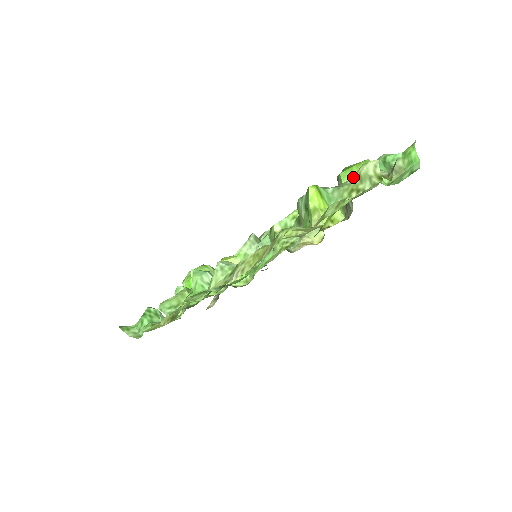
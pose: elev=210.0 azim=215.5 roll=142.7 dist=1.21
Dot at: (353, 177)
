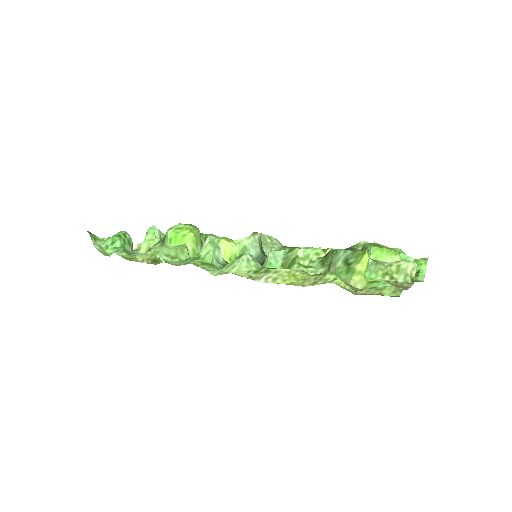
Dot at: (391, 263)
